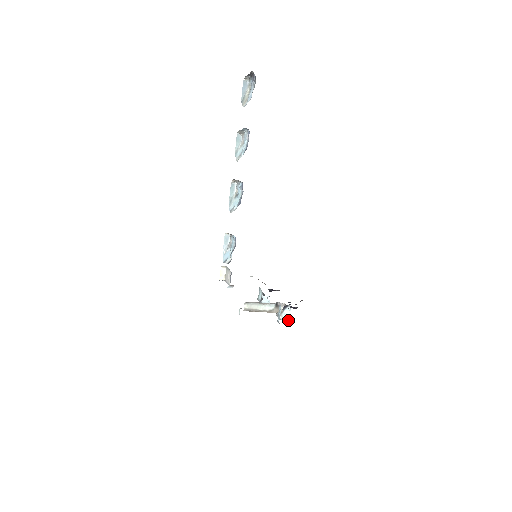
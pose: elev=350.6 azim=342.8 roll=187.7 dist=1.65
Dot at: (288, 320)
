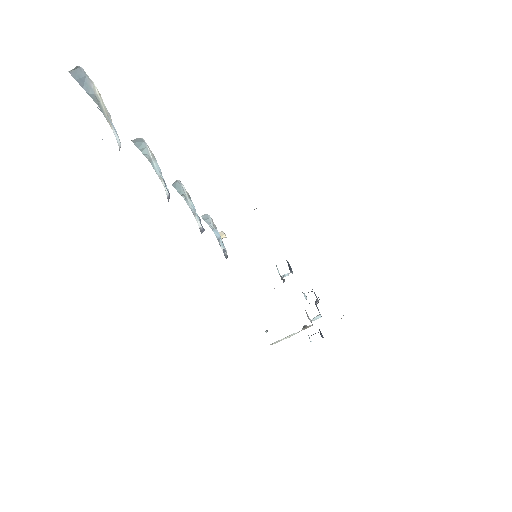
Dot at: (320, 317)
